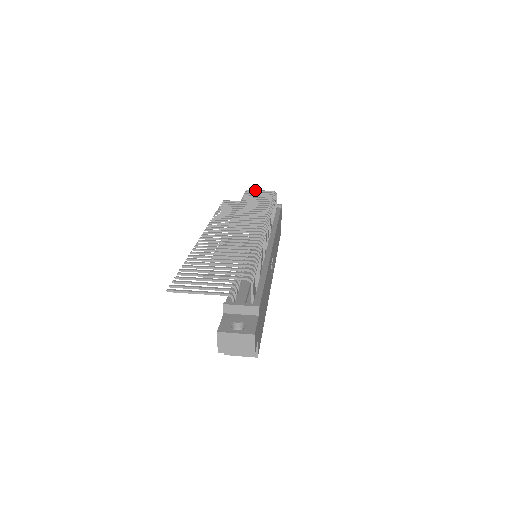
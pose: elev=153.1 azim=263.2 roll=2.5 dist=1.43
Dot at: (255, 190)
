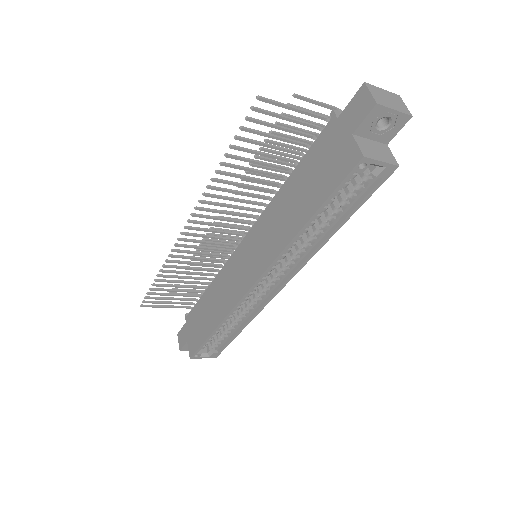
Dot at: occluded
